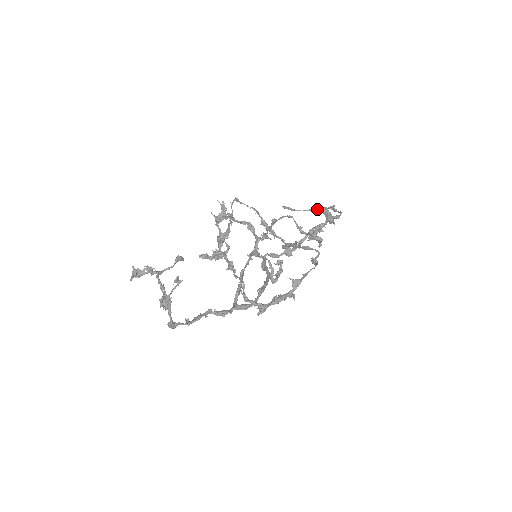
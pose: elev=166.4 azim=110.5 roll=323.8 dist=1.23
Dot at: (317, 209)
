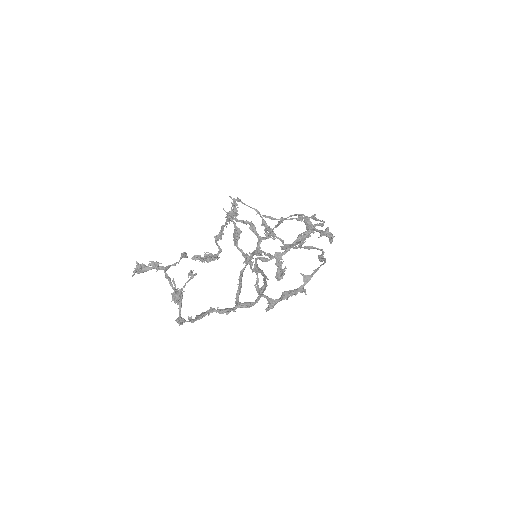
Dot at: (298, 218)
